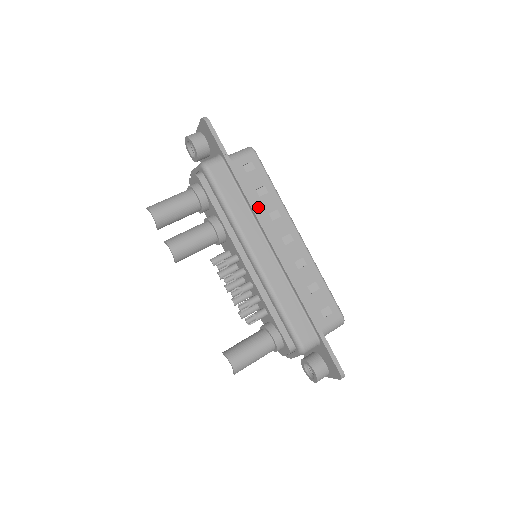
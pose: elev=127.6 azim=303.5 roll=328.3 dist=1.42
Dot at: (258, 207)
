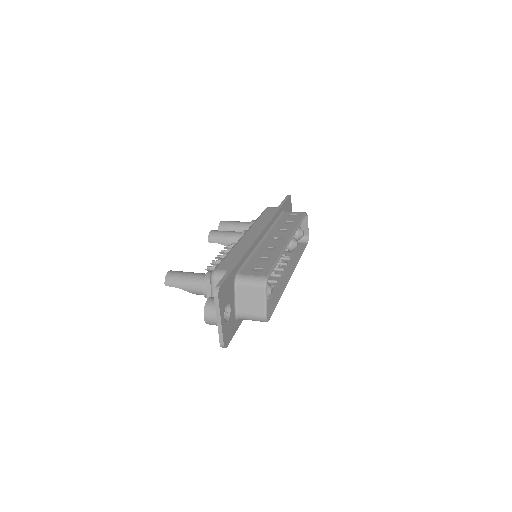
Dot at: (277, 226)
